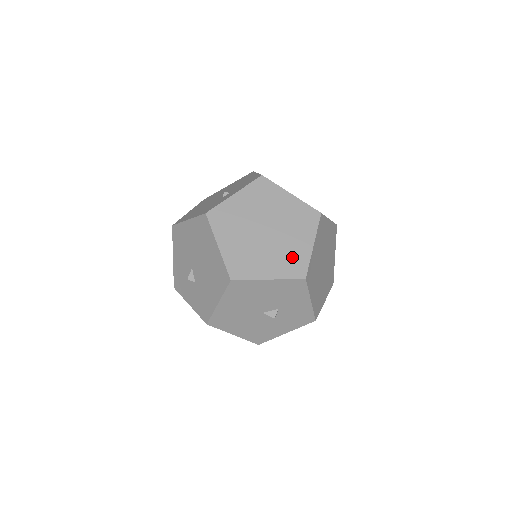
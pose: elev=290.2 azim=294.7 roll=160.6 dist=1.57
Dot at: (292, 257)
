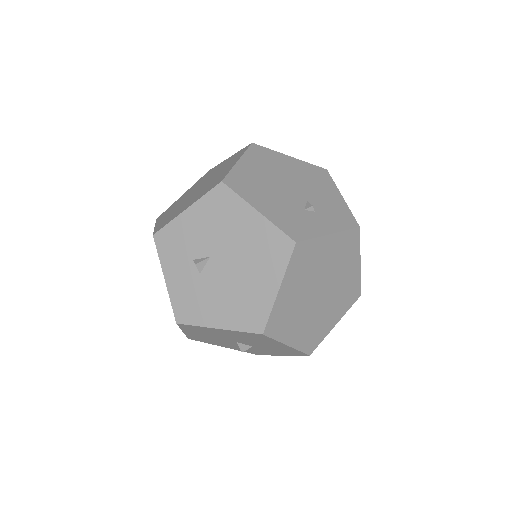
Dot at: (317, 330)
